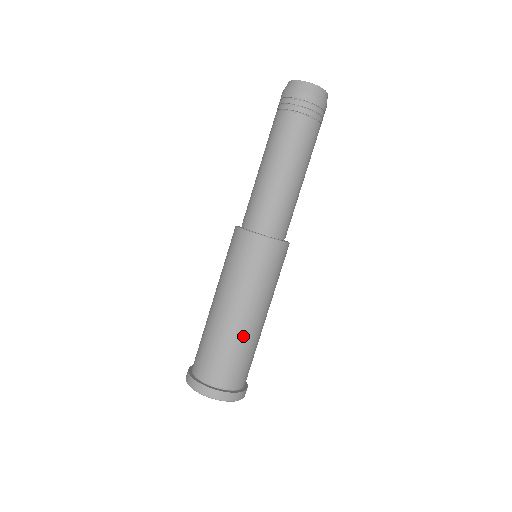
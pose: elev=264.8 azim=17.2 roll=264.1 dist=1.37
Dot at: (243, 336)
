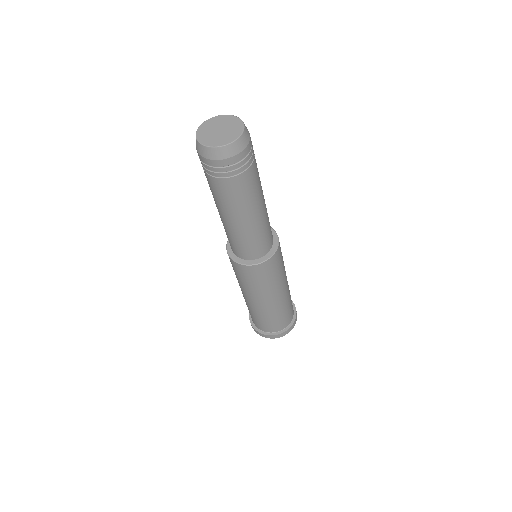
Dot at: (288, 296)
